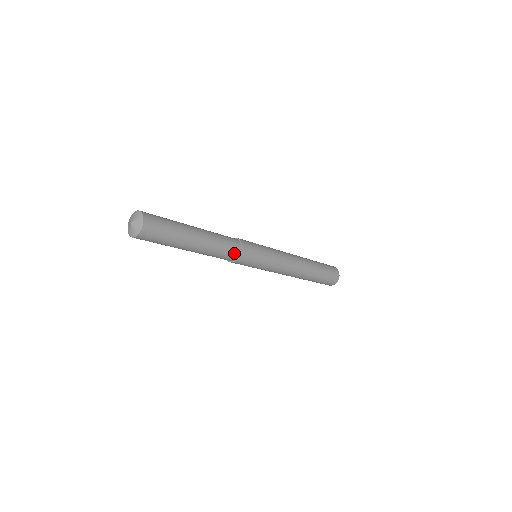
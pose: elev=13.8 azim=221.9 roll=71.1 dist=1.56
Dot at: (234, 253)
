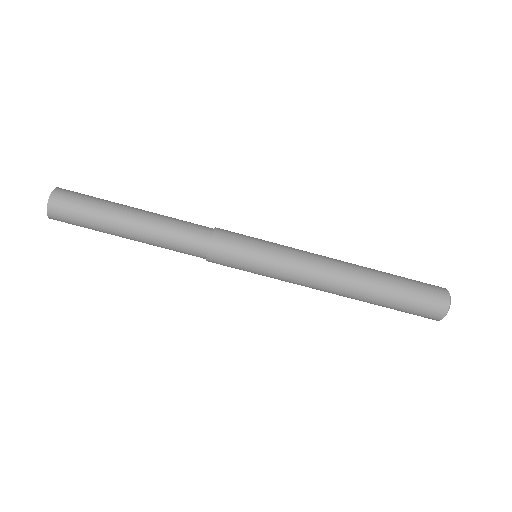
Dot at: (203, 229)
